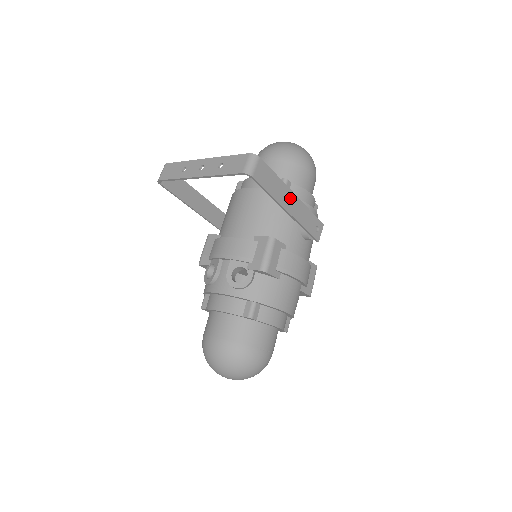
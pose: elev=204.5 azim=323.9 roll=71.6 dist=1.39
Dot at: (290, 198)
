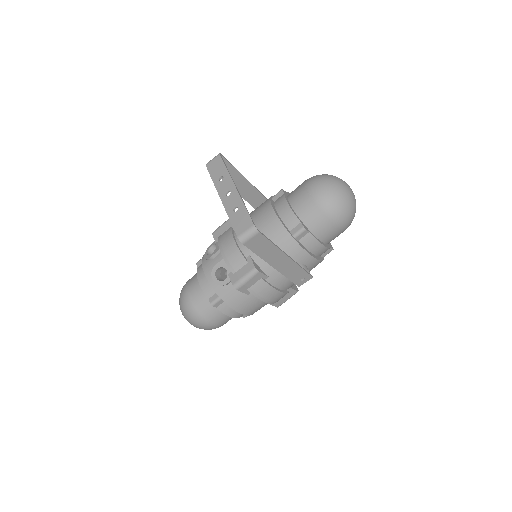
Dot at: (281, 259)
